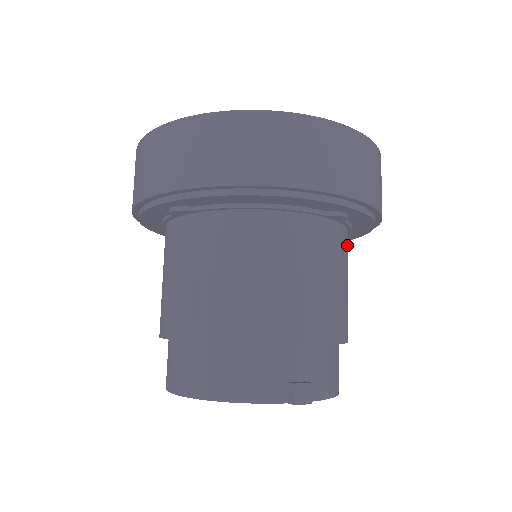
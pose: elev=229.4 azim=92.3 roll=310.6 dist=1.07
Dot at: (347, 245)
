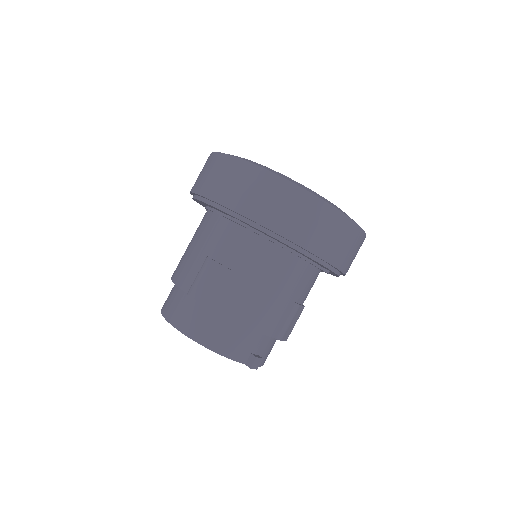
Dot at: occluded
